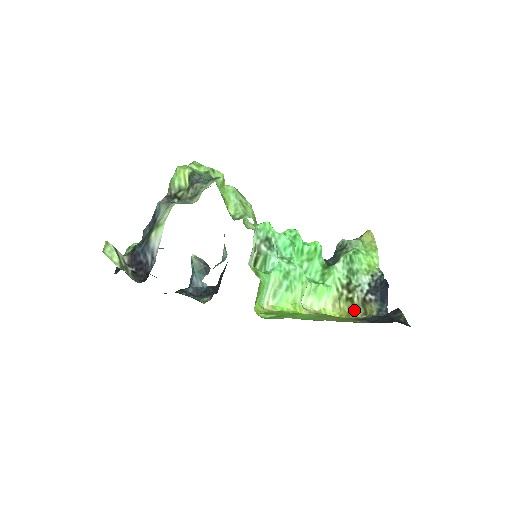
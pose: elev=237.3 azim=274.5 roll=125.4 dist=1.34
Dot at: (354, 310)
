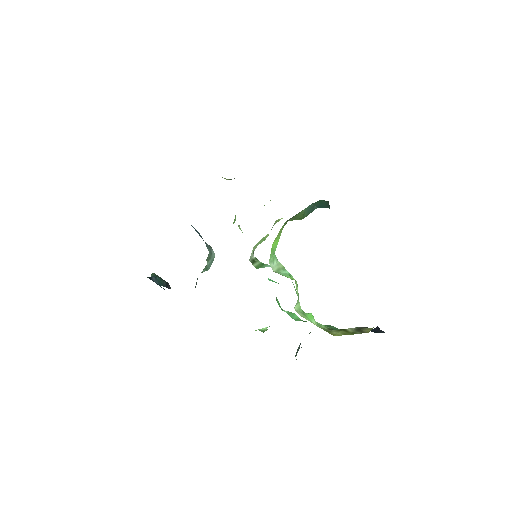
Dot at: (350, 334)
